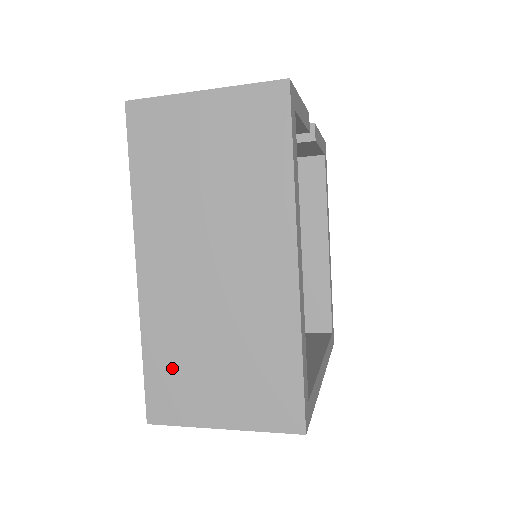
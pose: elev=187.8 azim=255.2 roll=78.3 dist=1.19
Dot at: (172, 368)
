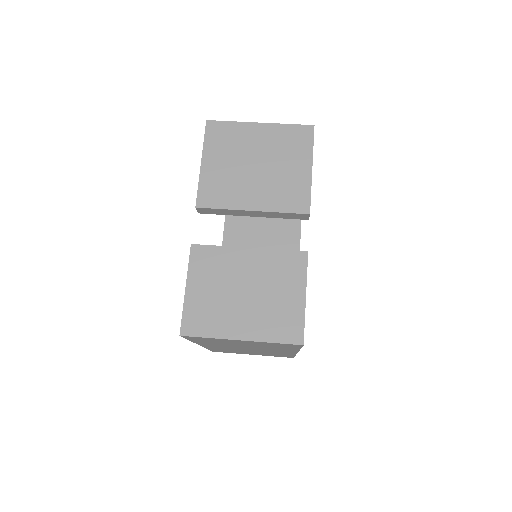
Dot at: occluded
